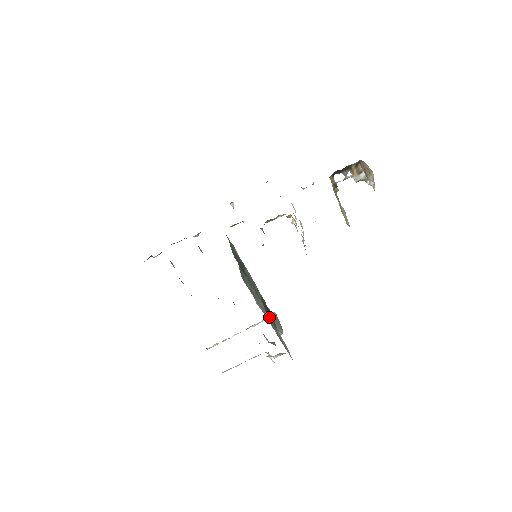
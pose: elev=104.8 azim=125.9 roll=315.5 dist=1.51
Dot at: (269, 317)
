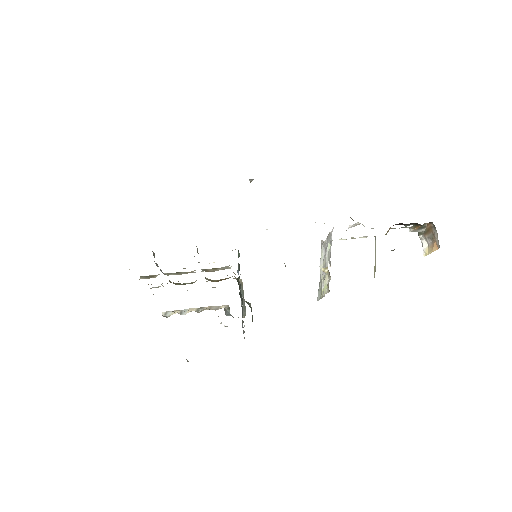
Dot at: occluded
